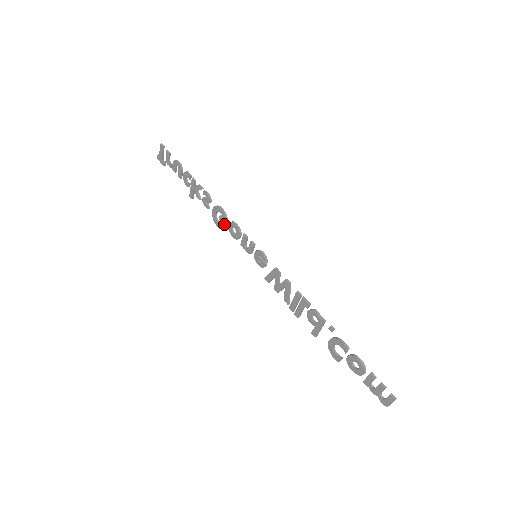
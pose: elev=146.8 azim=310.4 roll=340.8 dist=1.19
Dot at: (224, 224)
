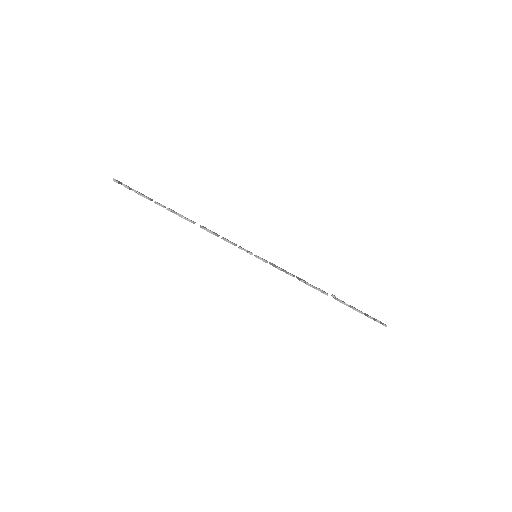
Dot at: occluded
